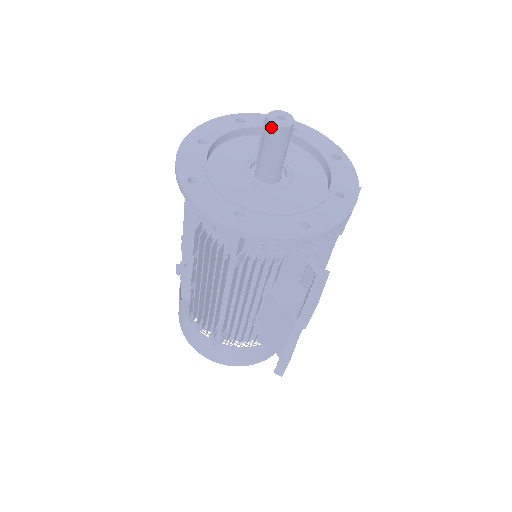
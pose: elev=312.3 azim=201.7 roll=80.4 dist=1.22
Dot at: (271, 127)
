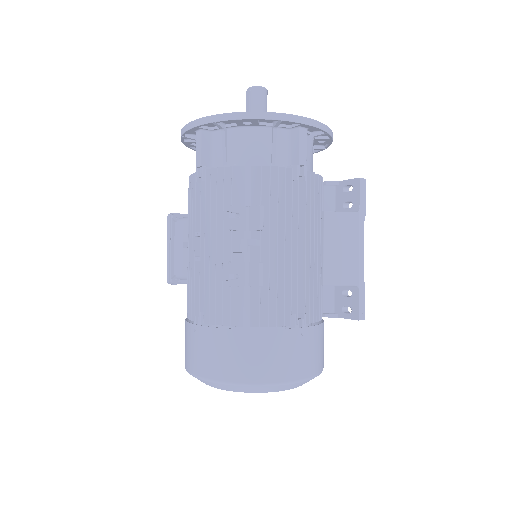
Dot at: (260, 89)
